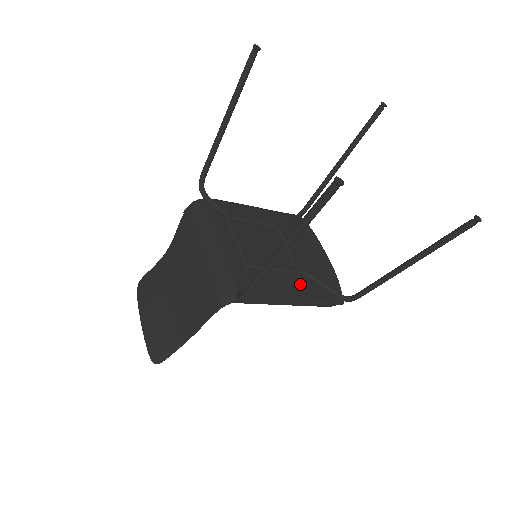
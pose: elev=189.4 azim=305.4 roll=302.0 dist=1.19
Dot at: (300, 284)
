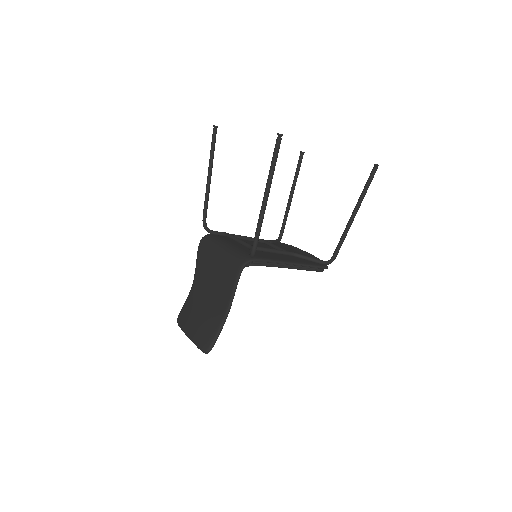
Dot at: (292, 258)
